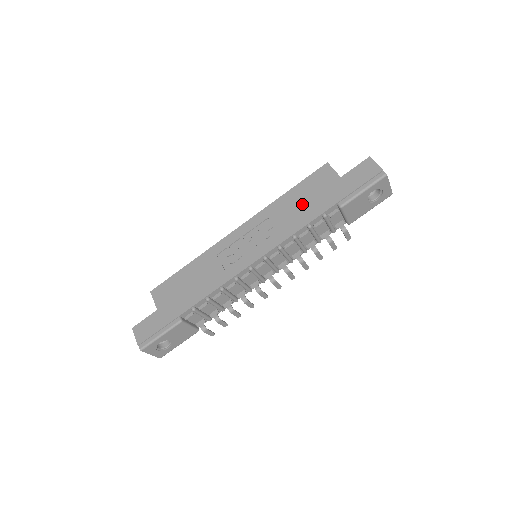
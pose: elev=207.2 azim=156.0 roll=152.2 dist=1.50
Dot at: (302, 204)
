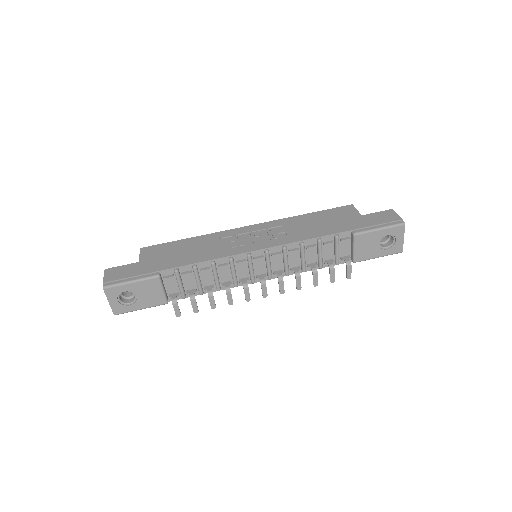
Dot at: (319, 224)
